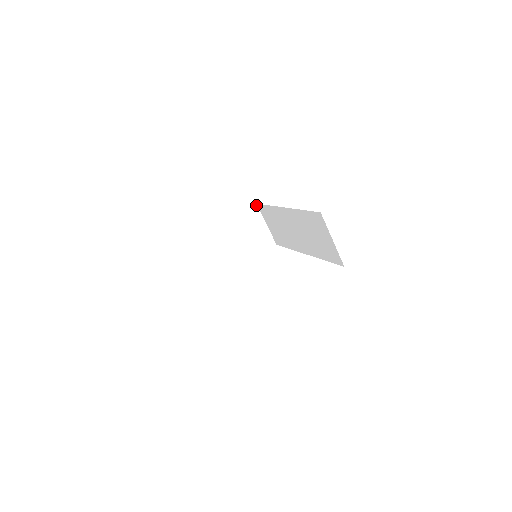
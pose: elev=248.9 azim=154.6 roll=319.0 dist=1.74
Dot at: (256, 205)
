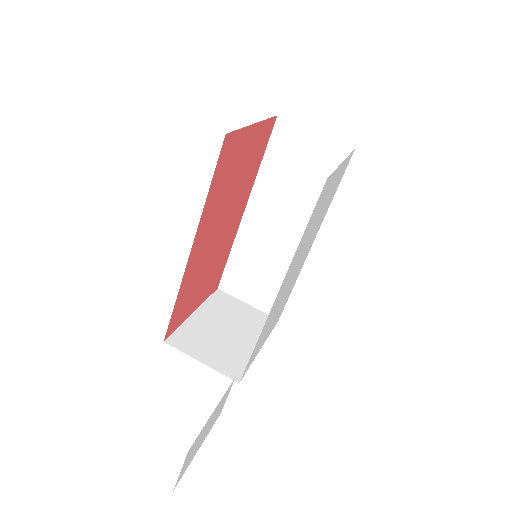
Dot at: (218, 290)
